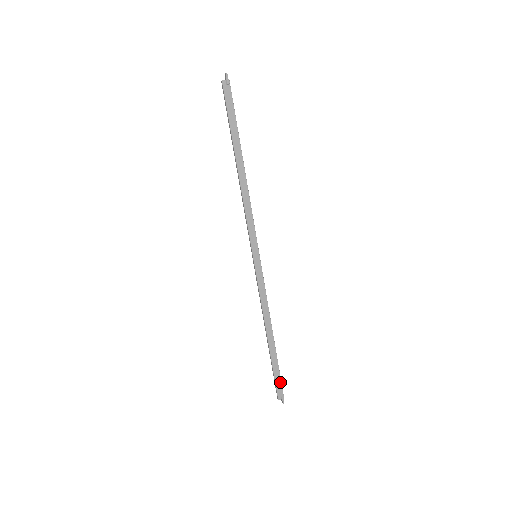
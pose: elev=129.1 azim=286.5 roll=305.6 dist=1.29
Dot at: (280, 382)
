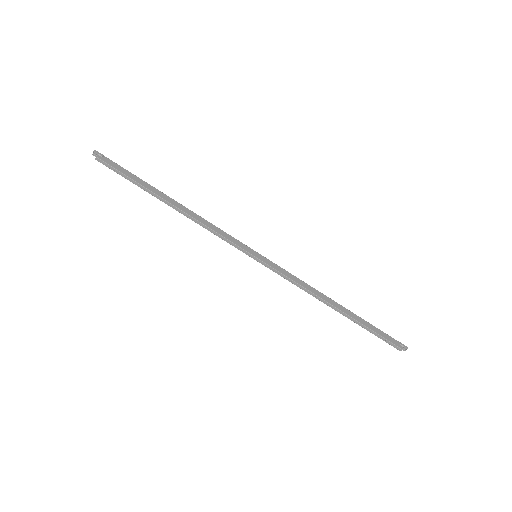
Dot at: (385, 334)
